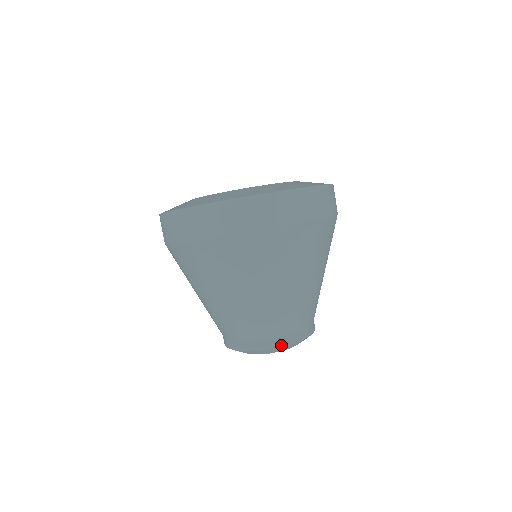
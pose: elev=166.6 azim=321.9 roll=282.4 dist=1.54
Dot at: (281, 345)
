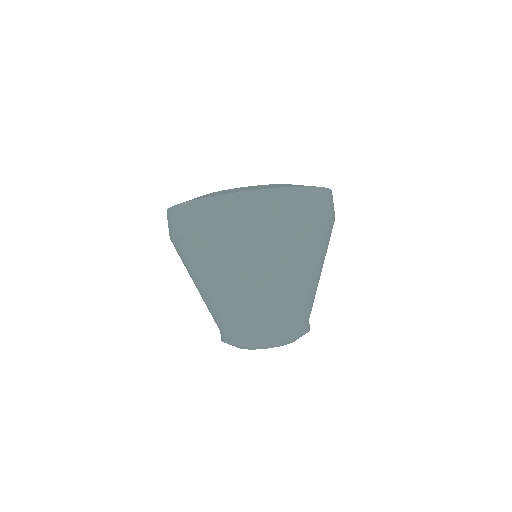
Dot at: (245, 342)
